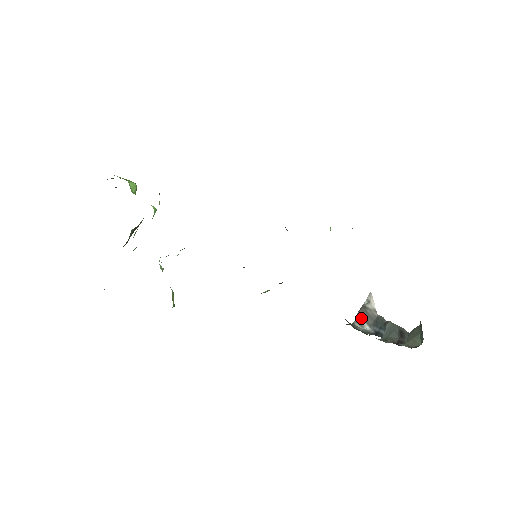
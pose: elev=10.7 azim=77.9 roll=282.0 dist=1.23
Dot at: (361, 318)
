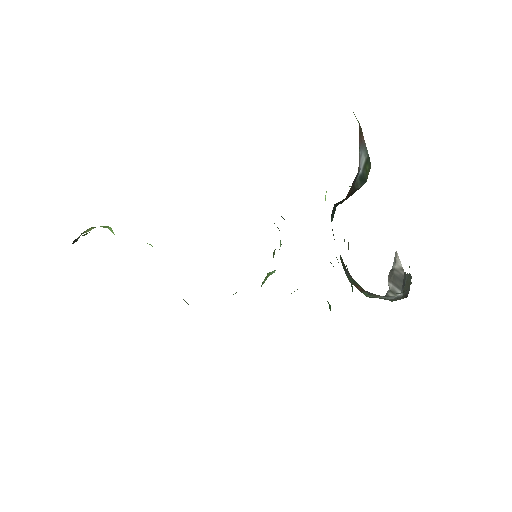
Dot at: (391, 284)
